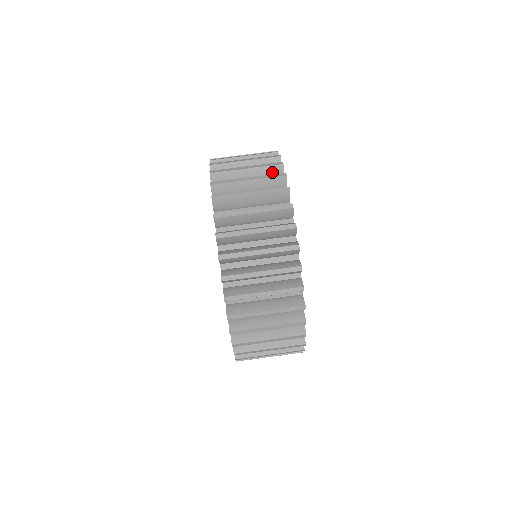
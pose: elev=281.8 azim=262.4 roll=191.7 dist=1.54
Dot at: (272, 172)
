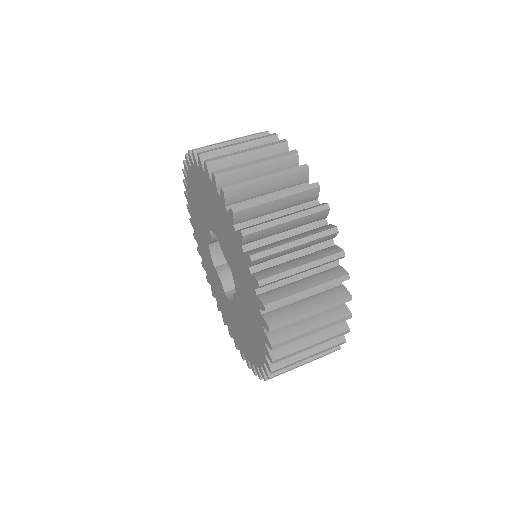
Dot at: occluded
